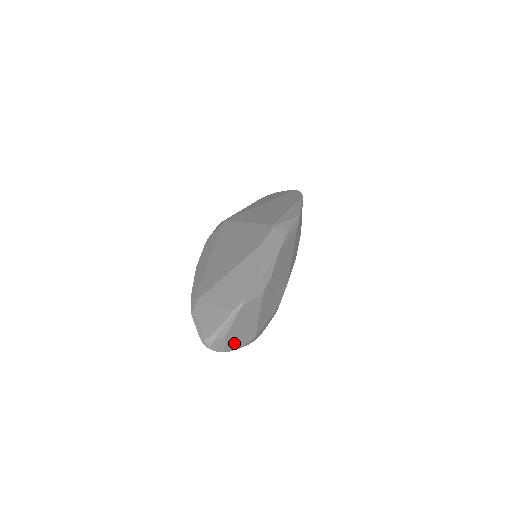
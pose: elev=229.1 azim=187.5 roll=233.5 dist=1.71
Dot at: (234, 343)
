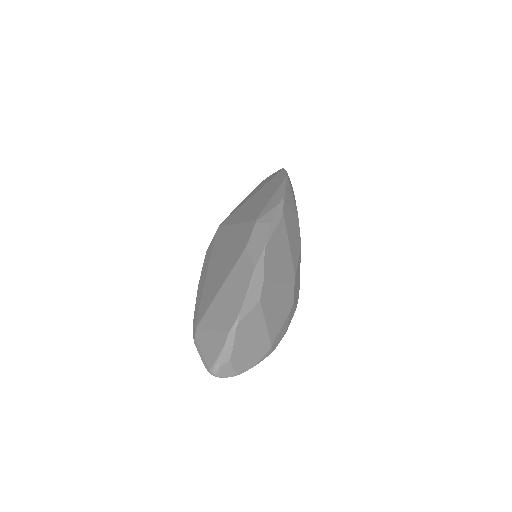
Dot at: (246, 362)
